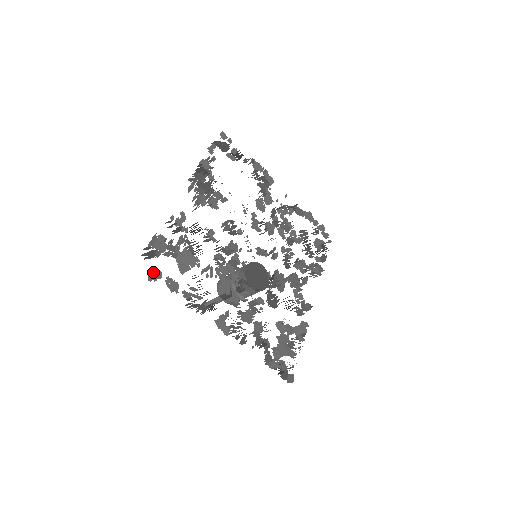
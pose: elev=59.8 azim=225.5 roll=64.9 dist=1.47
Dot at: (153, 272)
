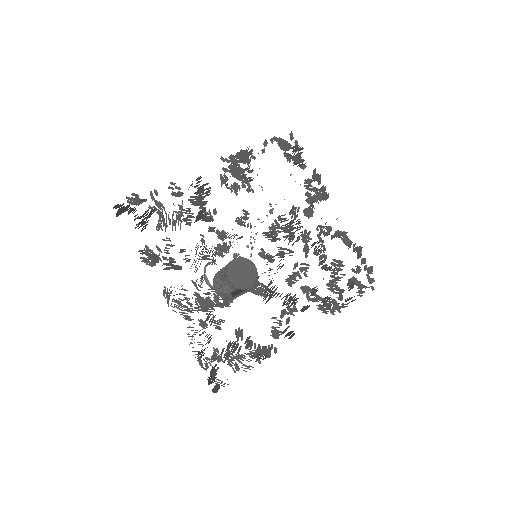
Dot at: occluded
